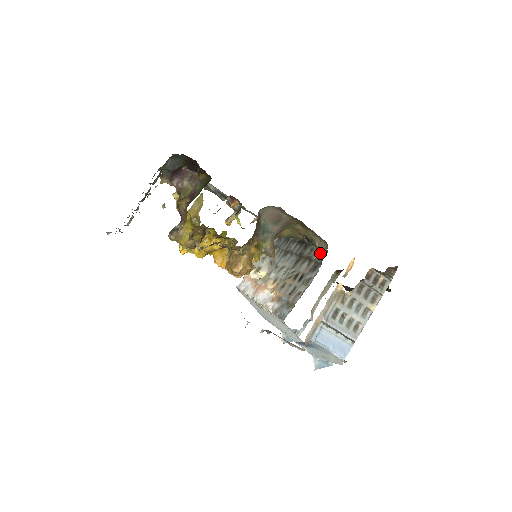
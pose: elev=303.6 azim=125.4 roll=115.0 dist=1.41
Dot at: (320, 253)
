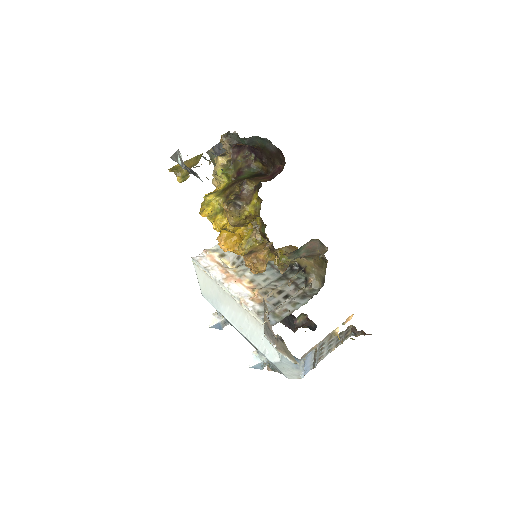
Dot at: occluded
